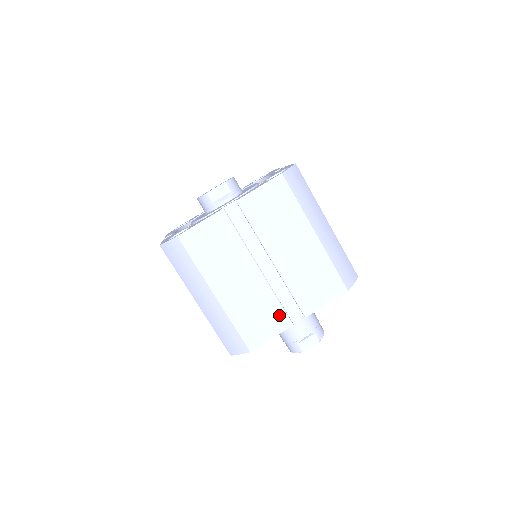
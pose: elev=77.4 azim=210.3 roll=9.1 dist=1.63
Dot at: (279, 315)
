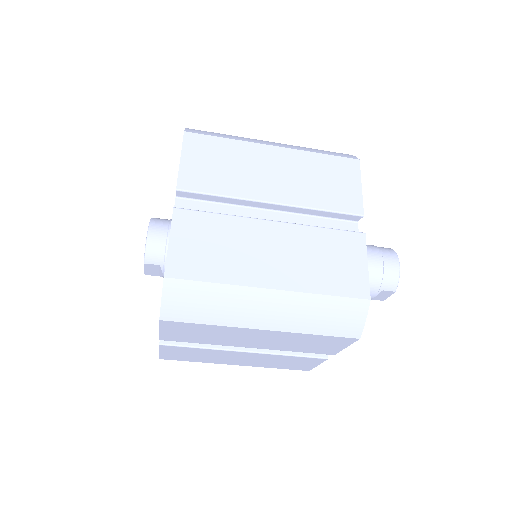
Dot at: (305, 359)
